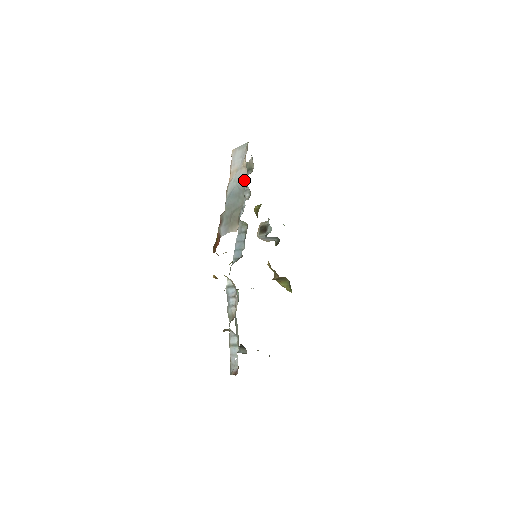
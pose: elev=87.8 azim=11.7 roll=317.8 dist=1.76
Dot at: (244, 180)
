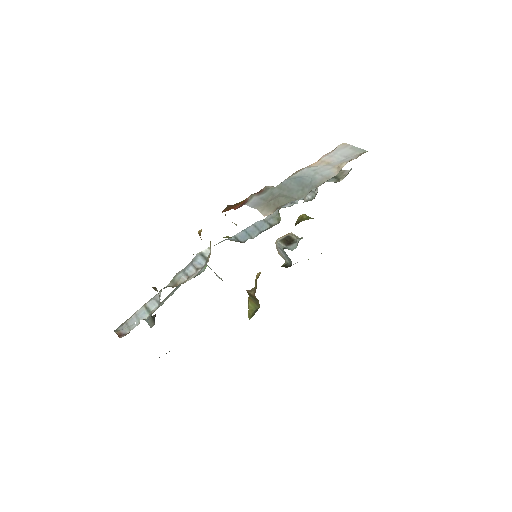
Dot at: (325, 179)
